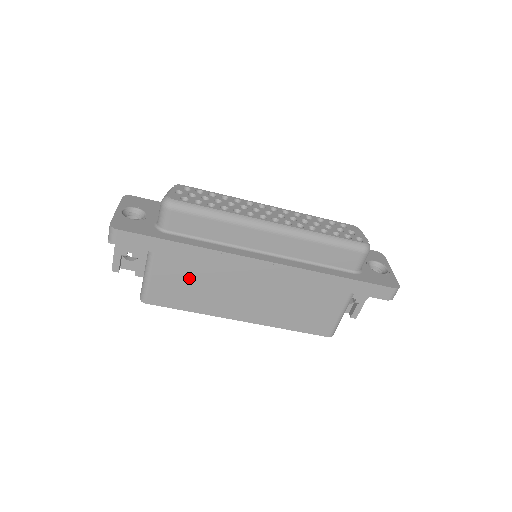
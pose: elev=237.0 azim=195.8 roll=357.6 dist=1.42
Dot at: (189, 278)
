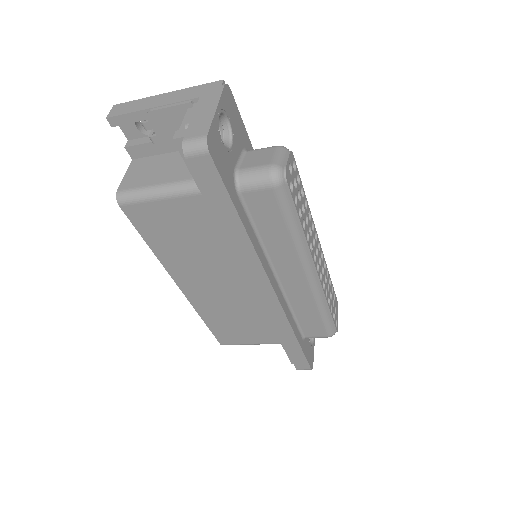
Dot at: (194, 234)
